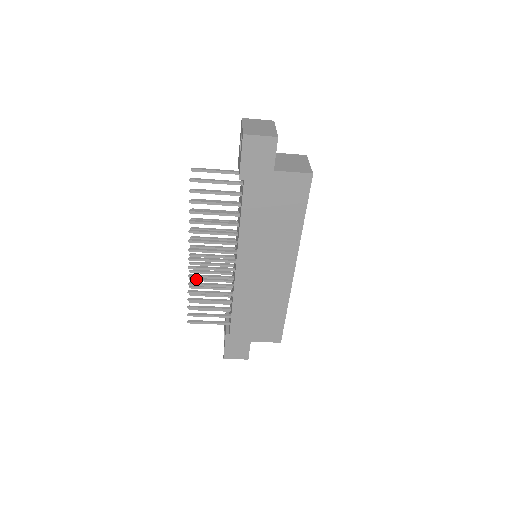
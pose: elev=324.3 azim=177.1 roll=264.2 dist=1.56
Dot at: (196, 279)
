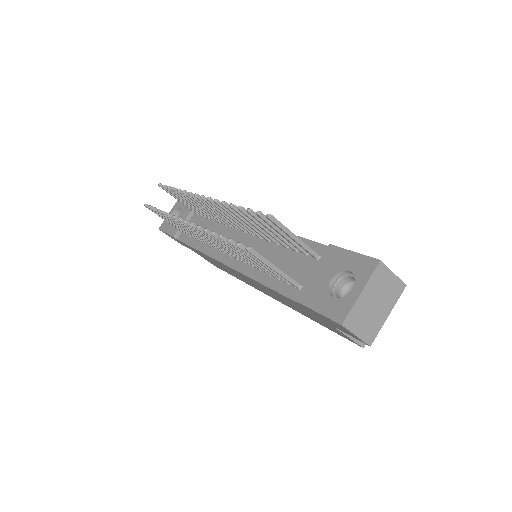
Dot at: (185, 196)
